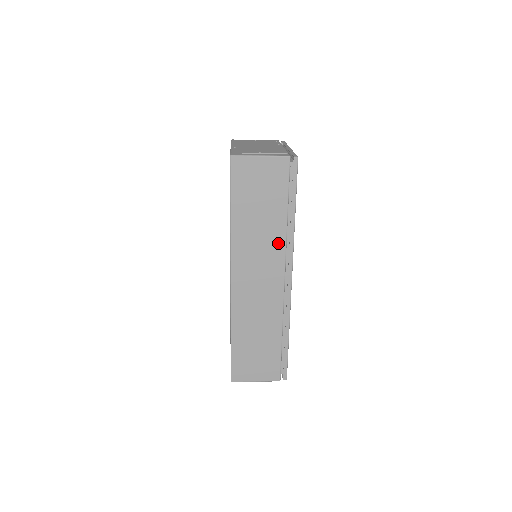
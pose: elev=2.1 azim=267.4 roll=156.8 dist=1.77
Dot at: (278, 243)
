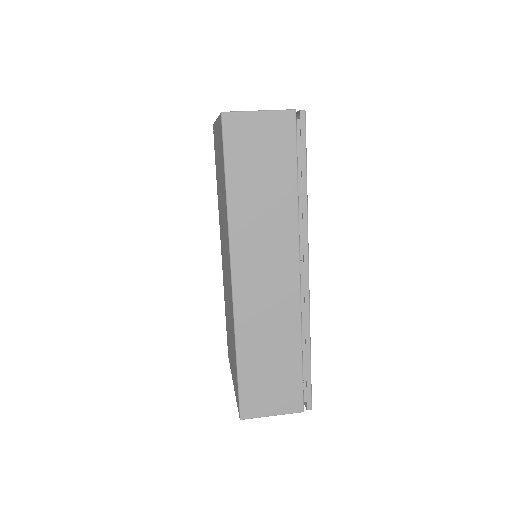
Dot at: (288, 224)
